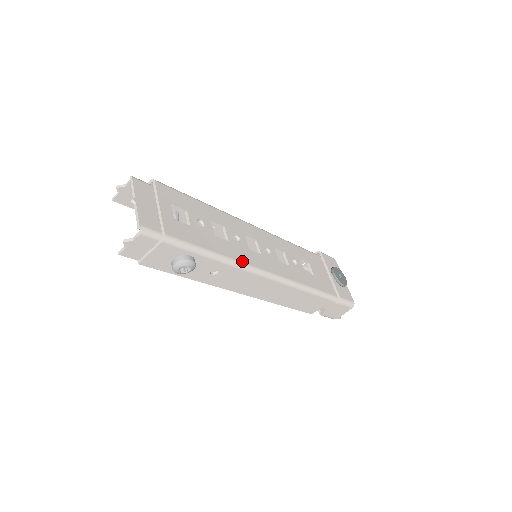
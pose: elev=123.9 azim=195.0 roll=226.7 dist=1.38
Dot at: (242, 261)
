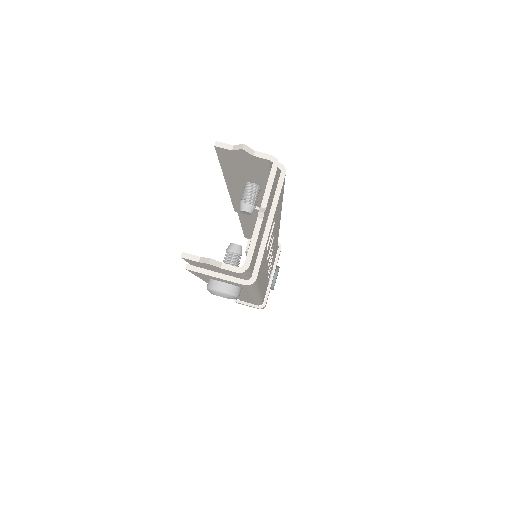
Dot at: (260, 289)
